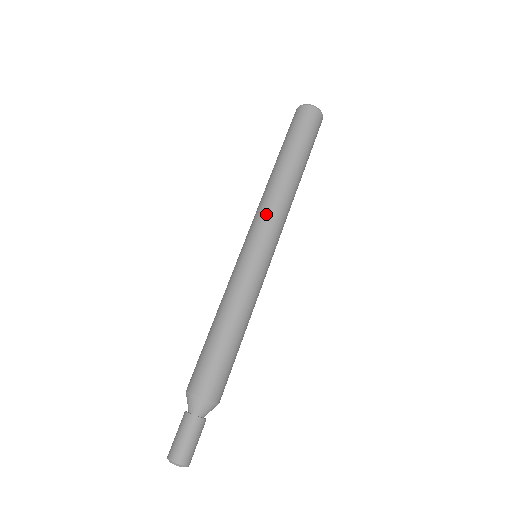
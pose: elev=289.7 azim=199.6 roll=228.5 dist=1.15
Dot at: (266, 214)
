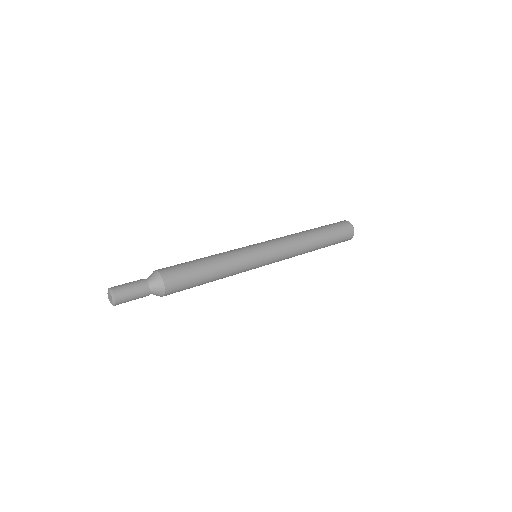
Dot at: occluded
